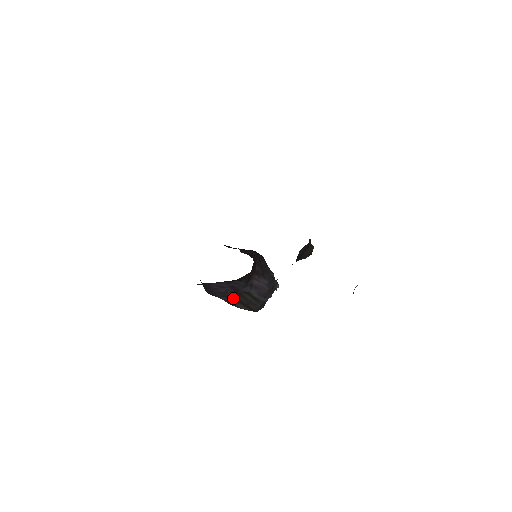
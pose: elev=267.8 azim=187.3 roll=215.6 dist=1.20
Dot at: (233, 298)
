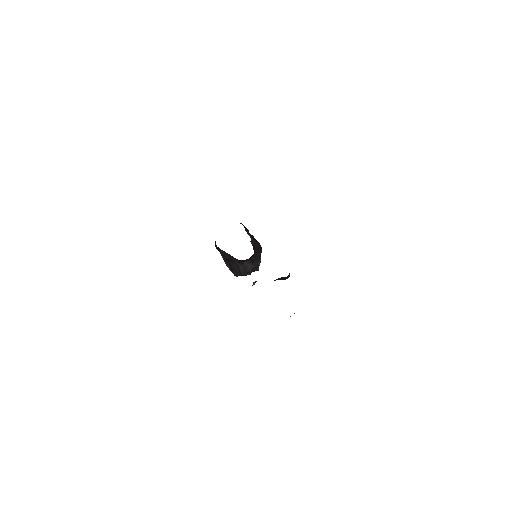
Dot at: (227, 260)
